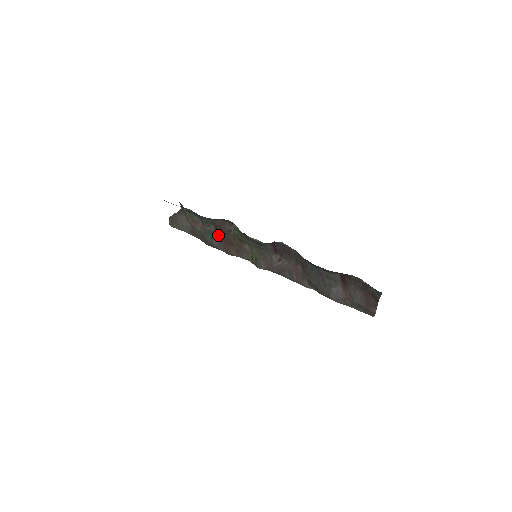
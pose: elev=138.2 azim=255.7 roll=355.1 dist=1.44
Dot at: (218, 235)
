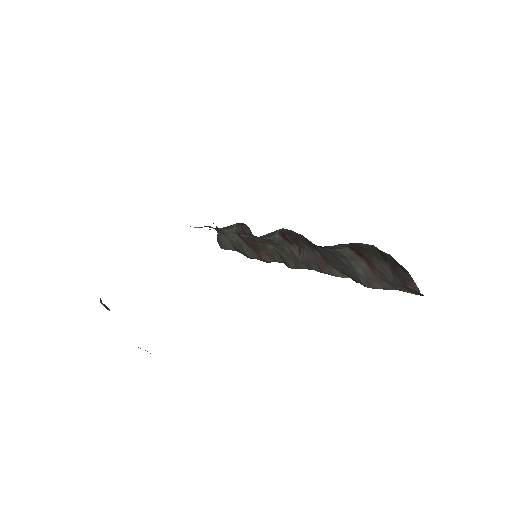
Dot at: (247, 244)
